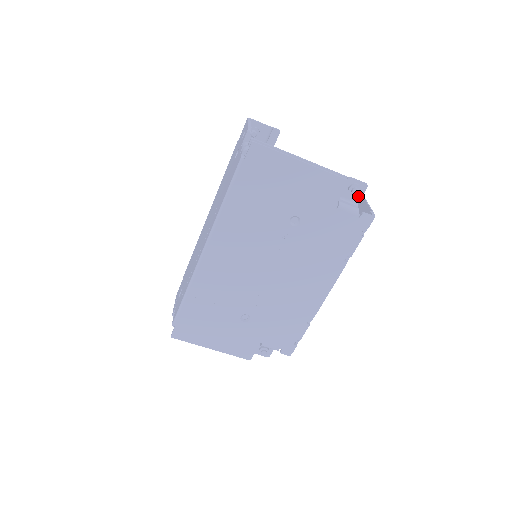
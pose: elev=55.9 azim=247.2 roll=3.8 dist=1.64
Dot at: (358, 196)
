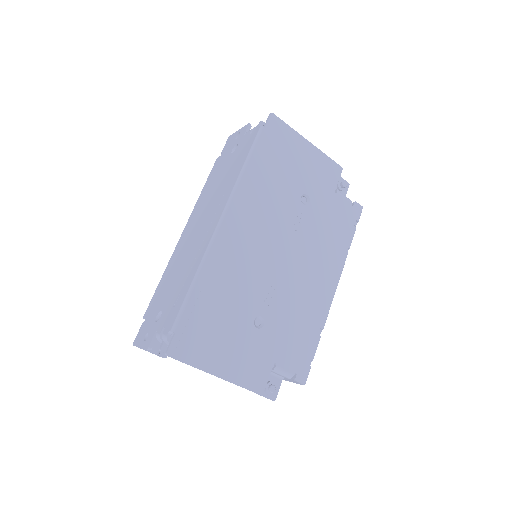
Dot at: (344, 193)
